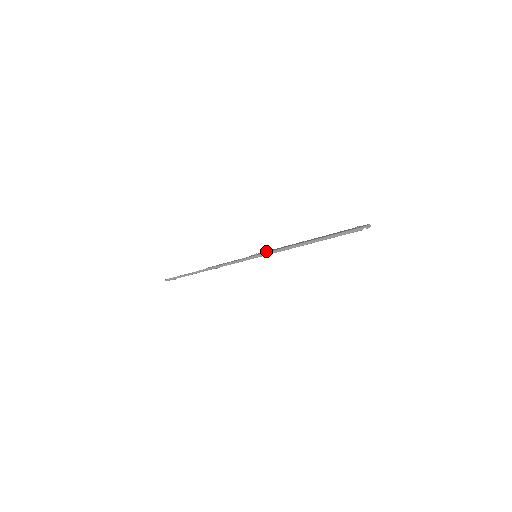
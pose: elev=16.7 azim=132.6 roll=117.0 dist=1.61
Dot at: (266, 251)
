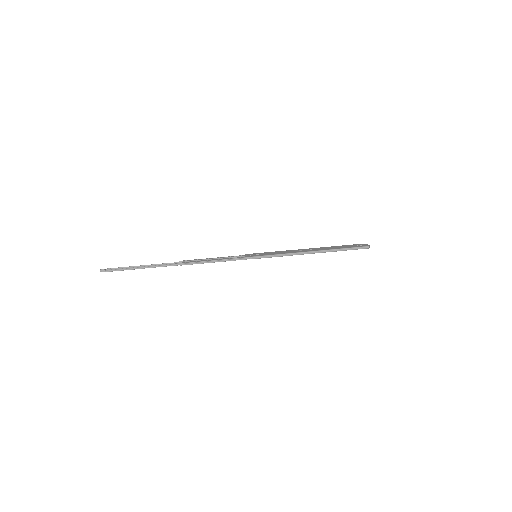
Dot at: (266, 252)
